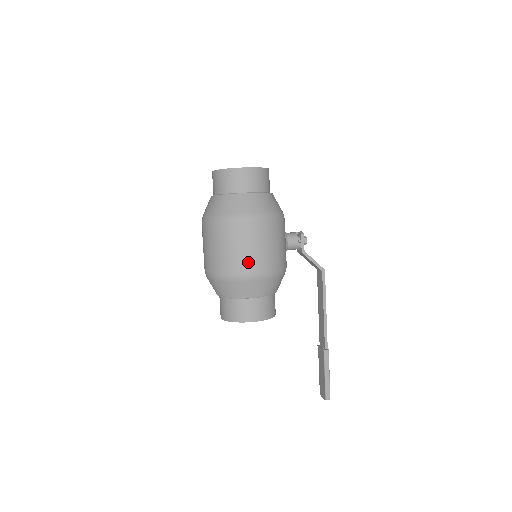
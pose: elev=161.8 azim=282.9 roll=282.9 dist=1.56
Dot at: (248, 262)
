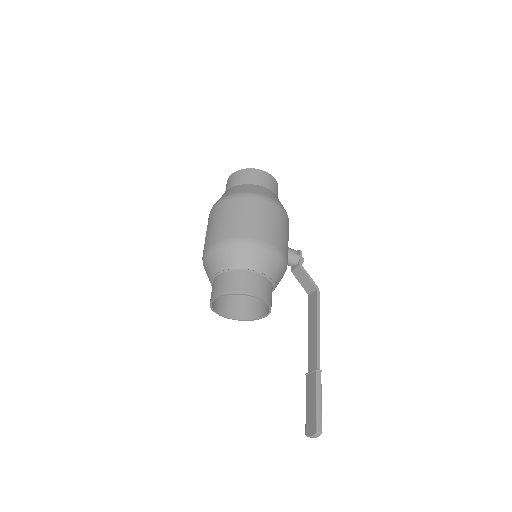
Dot at: (261, 231)
